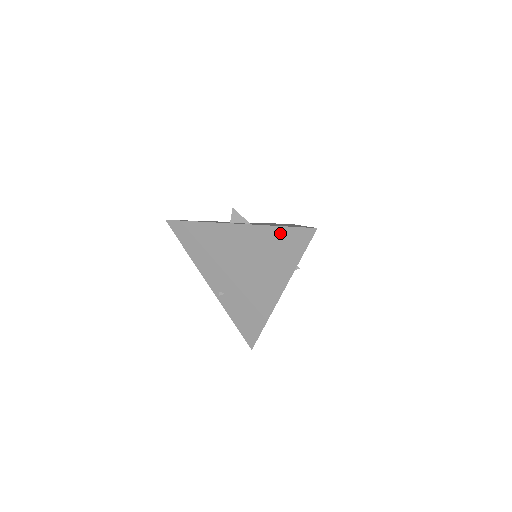
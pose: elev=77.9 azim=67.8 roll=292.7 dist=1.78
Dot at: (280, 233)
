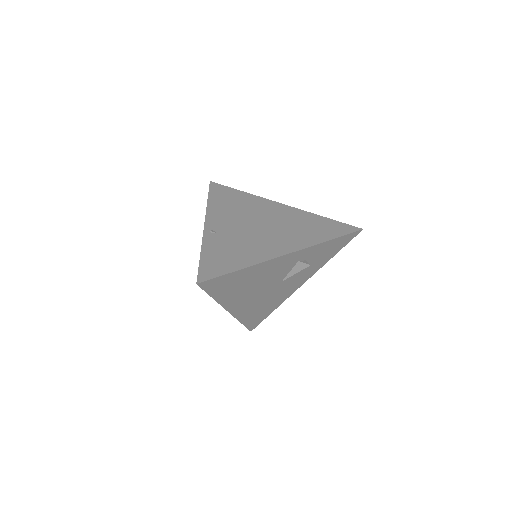
Dot at: (324, 221)
